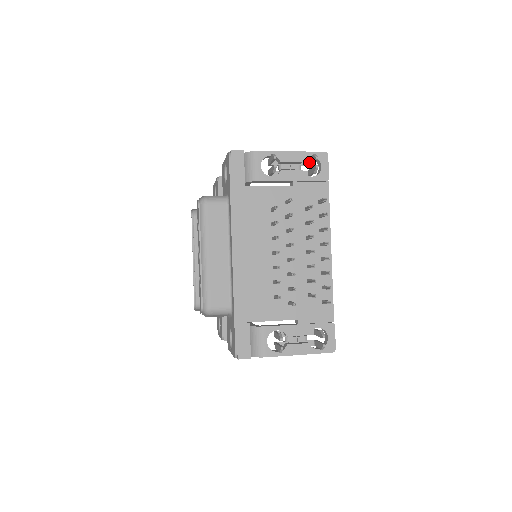
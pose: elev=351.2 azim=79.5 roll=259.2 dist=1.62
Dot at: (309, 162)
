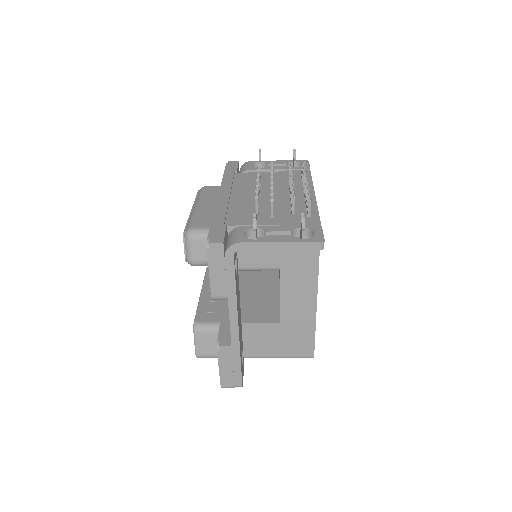
Dot at: occluded
